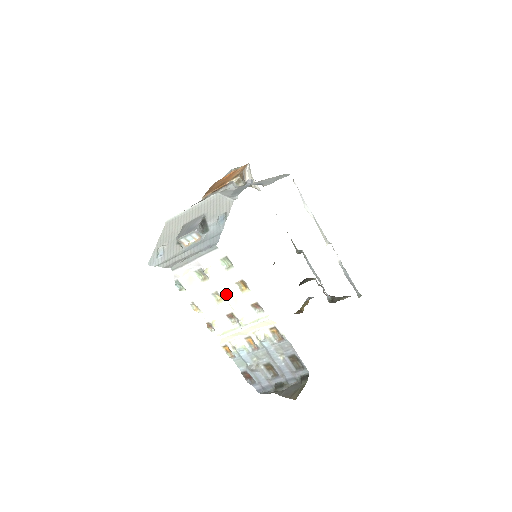
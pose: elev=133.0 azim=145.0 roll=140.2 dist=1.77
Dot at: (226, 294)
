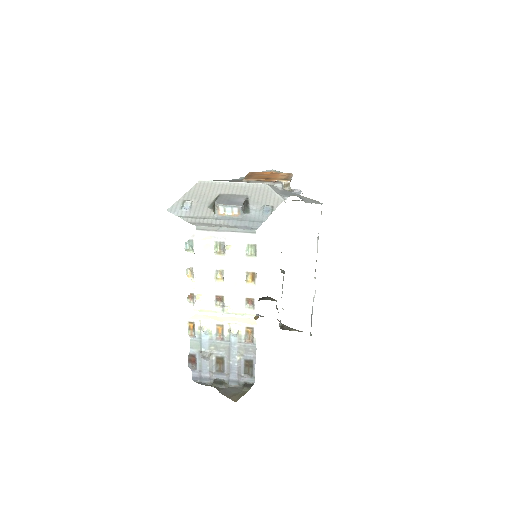
Dot at: (230, 277)
